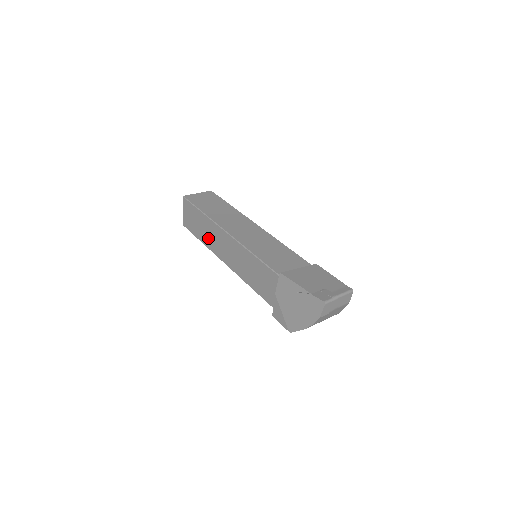
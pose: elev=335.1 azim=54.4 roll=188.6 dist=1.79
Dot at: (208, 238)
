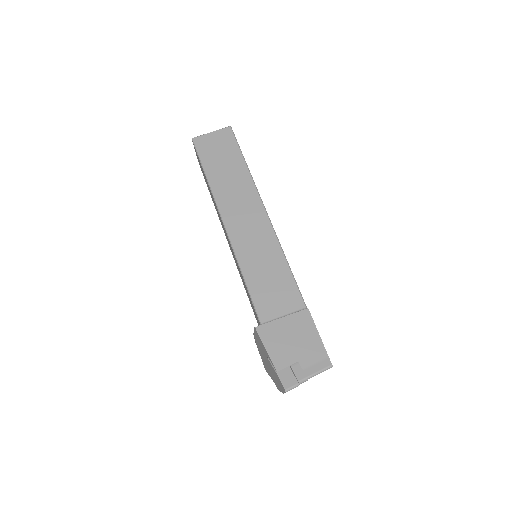
Dot at: occluded
